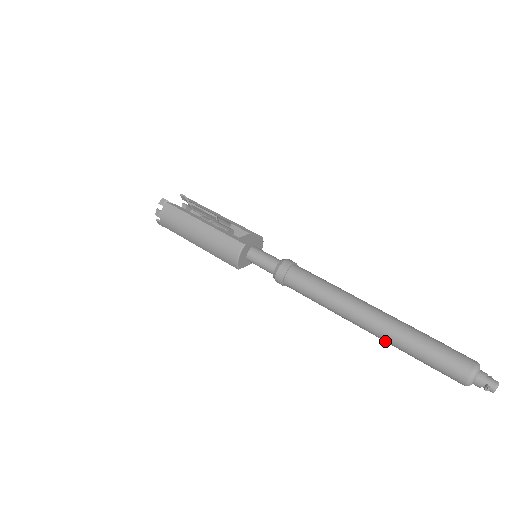
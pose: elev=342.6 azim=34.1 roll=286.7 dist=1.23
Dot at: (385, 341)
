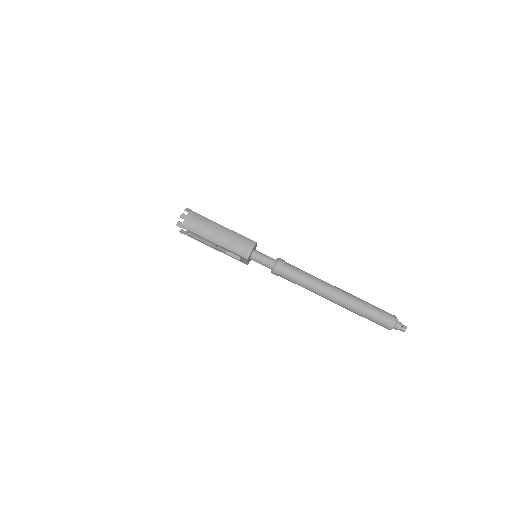
Dot at: (347, 306)
